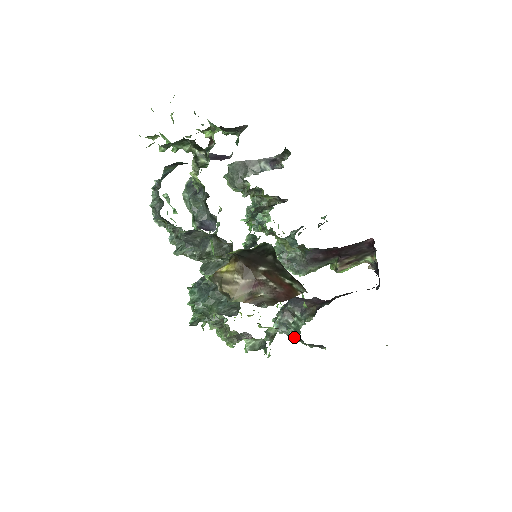
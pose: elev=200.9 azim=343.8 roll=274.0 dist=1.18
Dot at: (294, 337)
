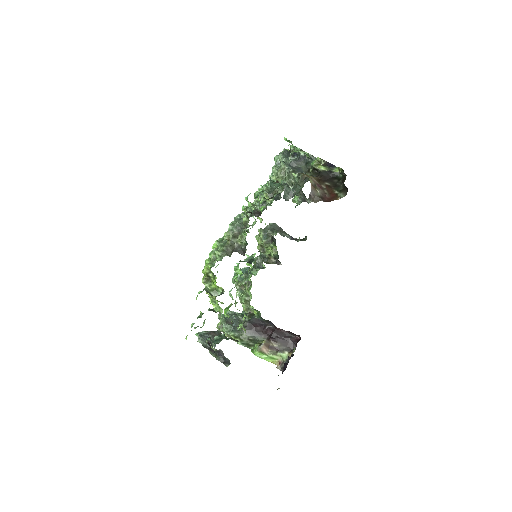
Dot at: (212, 343)
